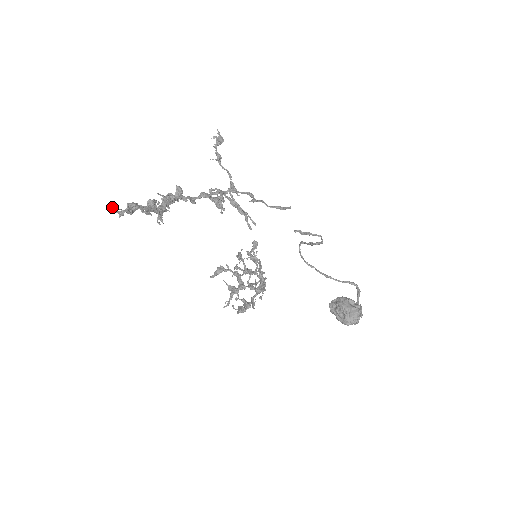
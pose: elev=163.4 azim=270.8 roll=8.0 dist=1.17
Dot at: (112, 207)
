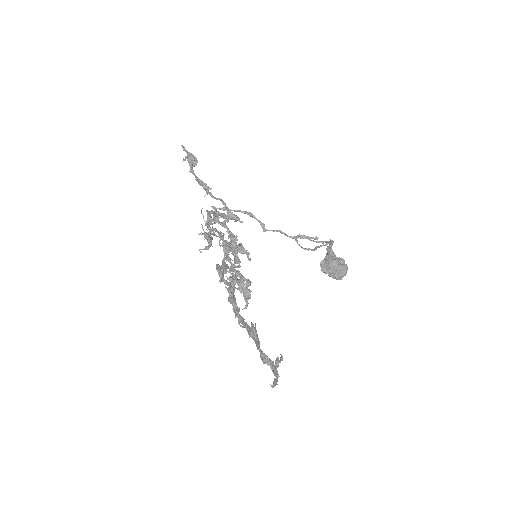
Dot at: (274, 386)
